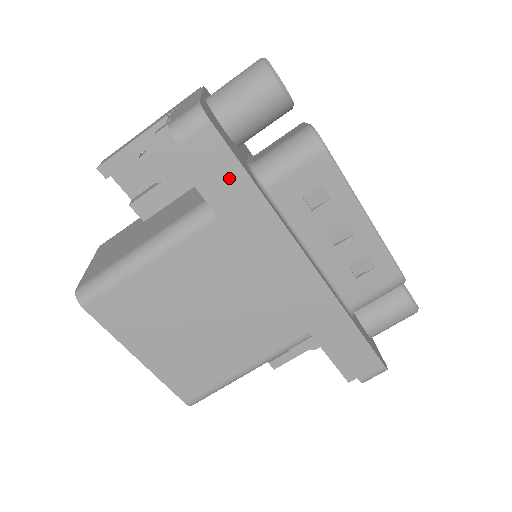
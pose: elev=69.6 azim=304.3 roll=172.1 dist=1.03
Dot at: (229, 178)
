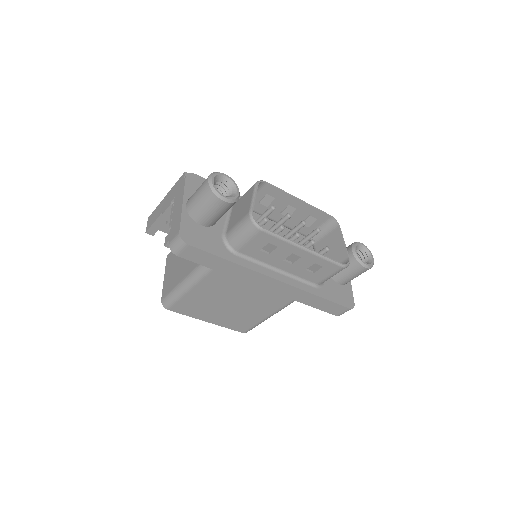
Dot at: (211, 261)
